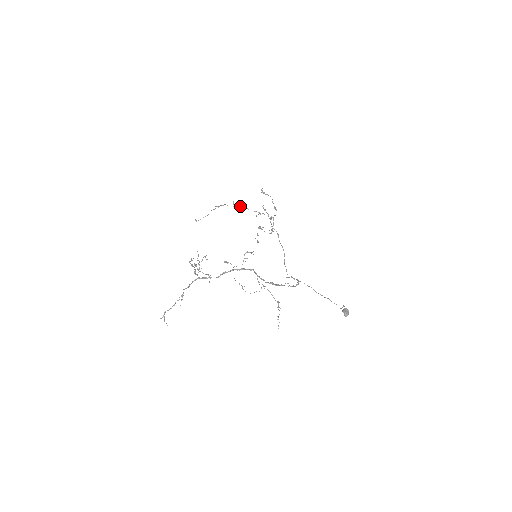
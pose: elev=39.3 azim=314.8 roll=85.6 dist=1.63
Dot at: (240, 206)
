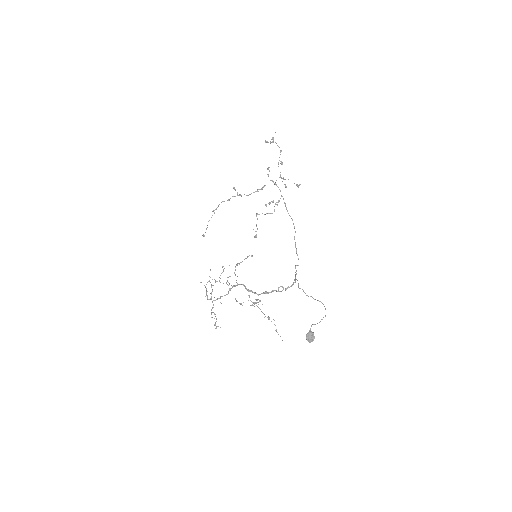
Dot at: (234, 196)
